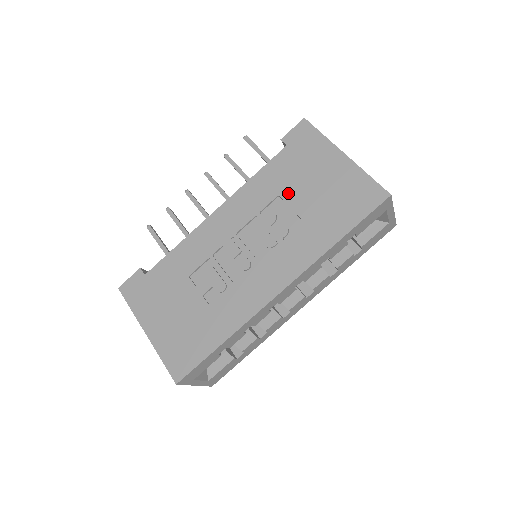
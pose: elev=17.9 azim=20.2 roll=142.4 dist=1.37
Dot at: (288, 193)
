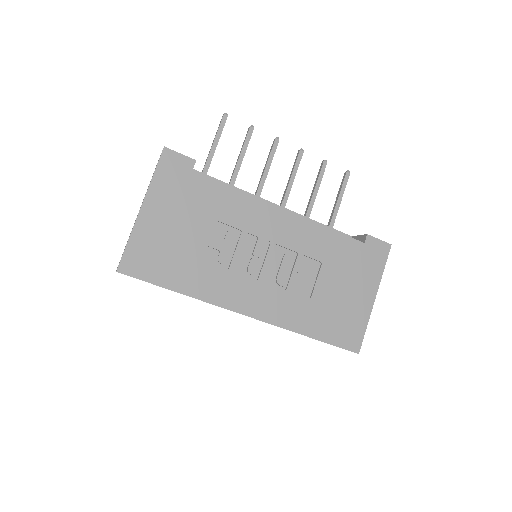
Dot at: (327, 270)
